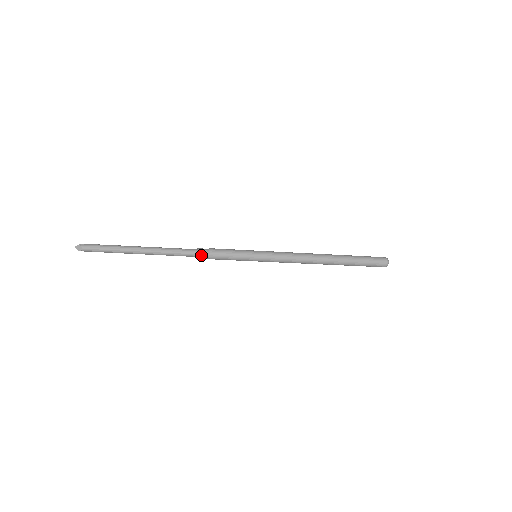
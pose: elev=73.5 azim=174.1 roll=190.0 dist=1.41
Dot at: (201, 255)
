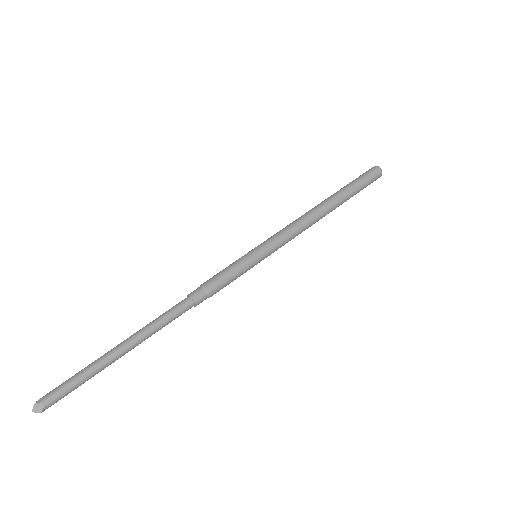
Dot at: (198, 298)
